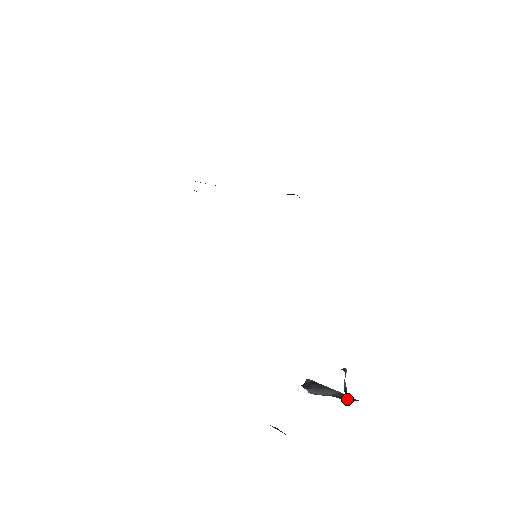
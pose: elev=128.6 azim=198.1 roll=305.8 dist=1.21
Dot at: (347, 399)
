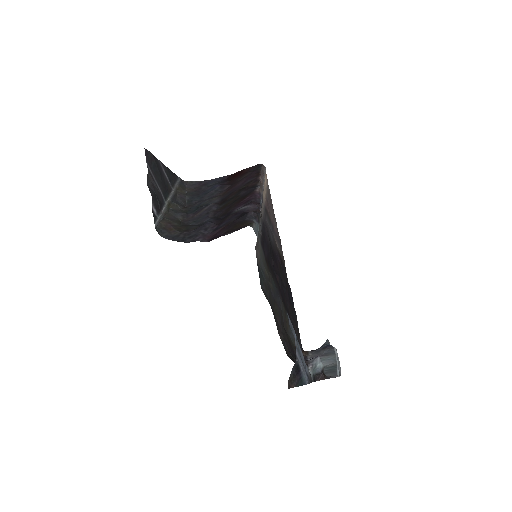
Dot at: (326, 376)
